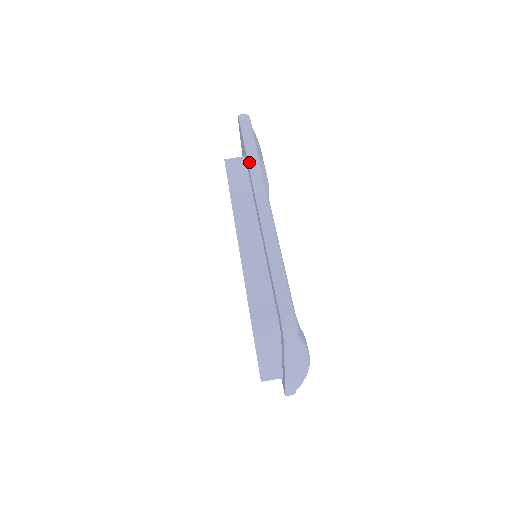
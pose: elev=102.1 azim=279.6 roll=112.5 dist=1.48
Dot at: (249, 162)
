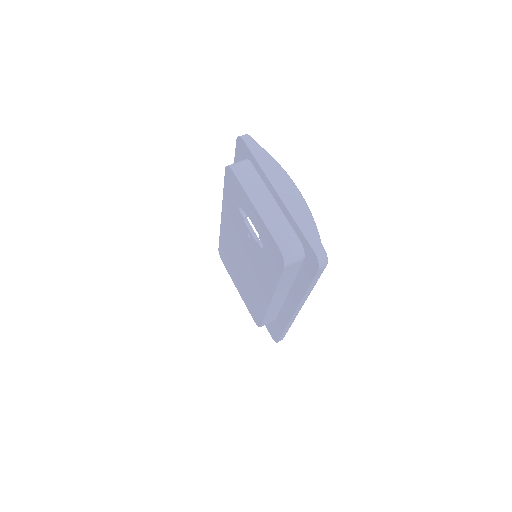
Dot at: occluded
